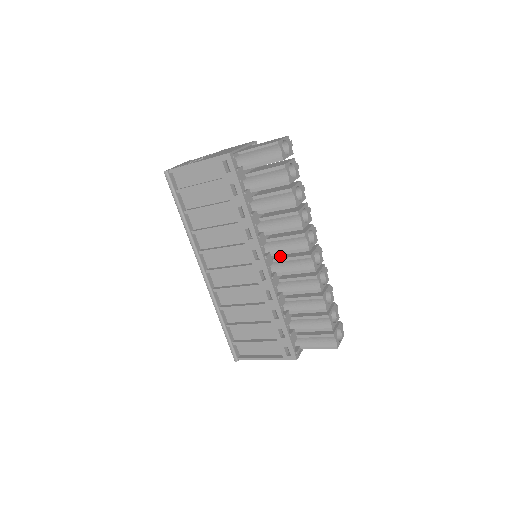
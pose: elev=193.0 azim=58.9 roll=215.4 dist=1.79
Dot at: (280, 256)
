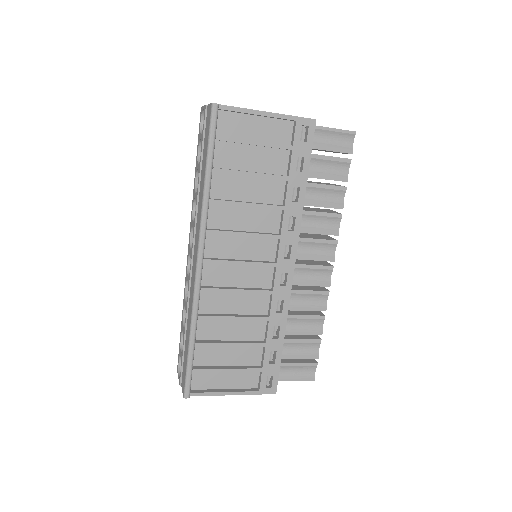
Dot at: occluded
